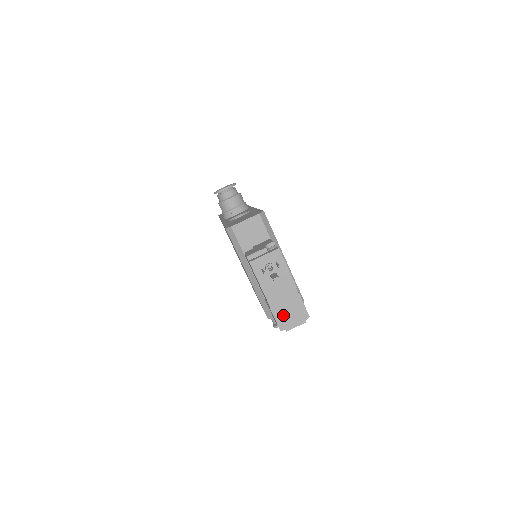
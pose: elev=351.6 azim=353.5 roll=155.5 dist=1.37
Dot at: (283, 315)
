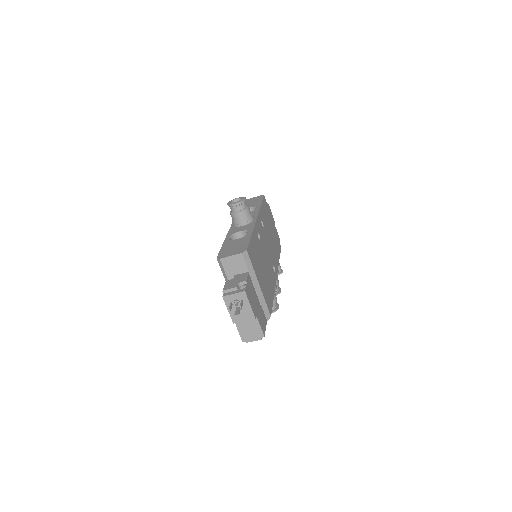
Dot at: (245, 332)
